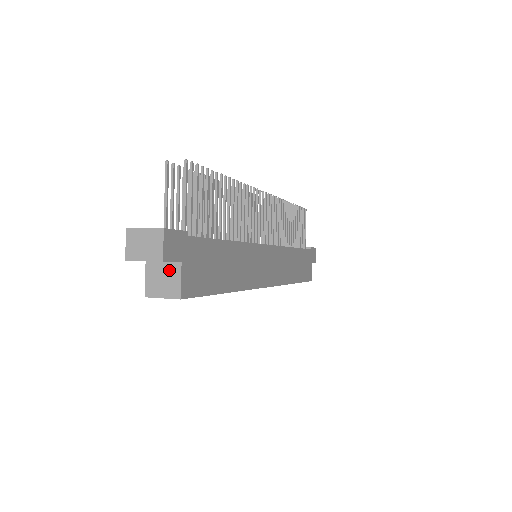
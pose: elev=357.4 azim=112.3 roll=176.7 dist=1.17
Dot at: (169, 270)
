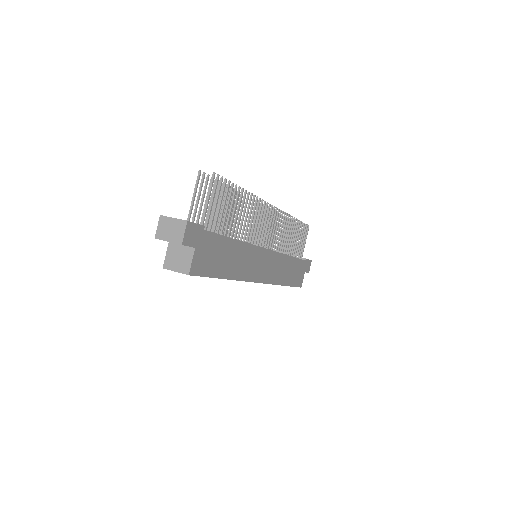
Dot at: (185, 252)
